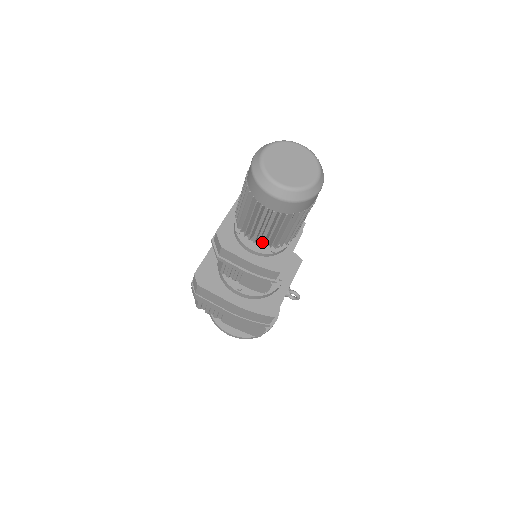
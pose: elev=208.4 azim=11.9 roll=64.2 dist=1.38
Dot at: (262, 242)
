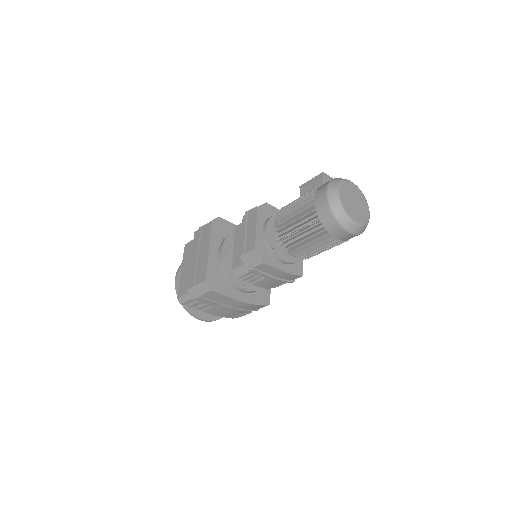
Dot at: occluded
